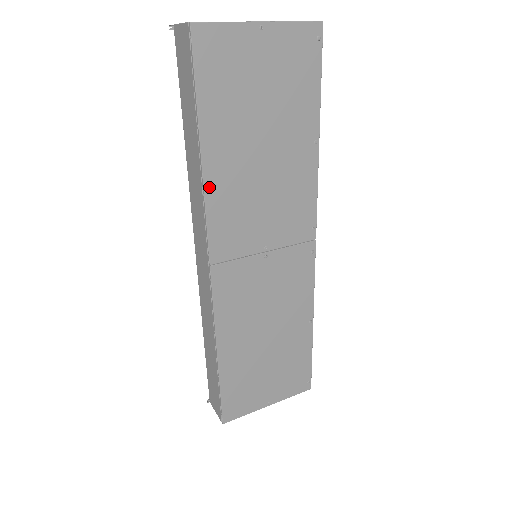
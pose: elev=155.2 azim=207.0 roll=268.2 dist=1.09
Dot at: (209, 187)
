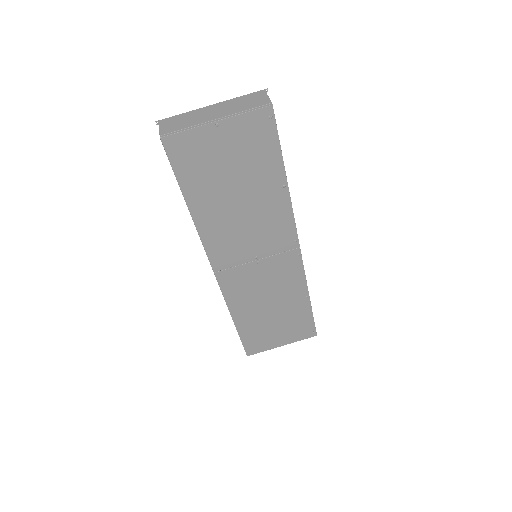
Dot at: (201, 229)
